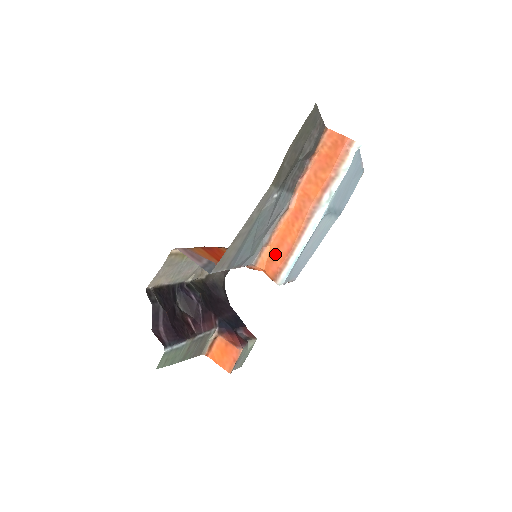
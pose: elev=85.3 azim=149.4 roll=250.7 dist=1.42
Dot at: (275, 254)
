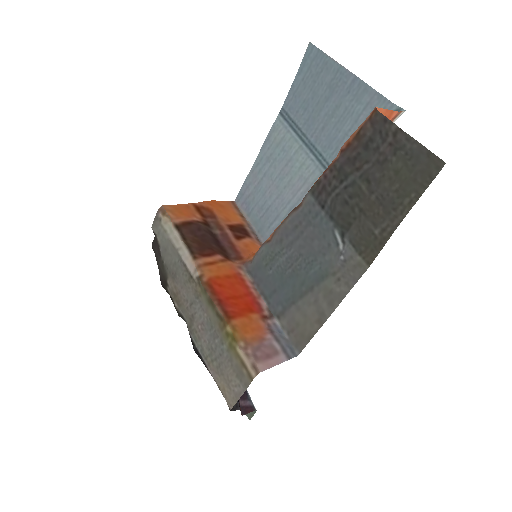
Dot at: occluded
